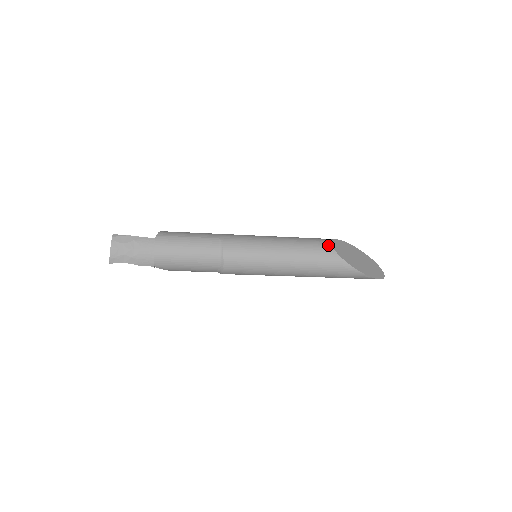
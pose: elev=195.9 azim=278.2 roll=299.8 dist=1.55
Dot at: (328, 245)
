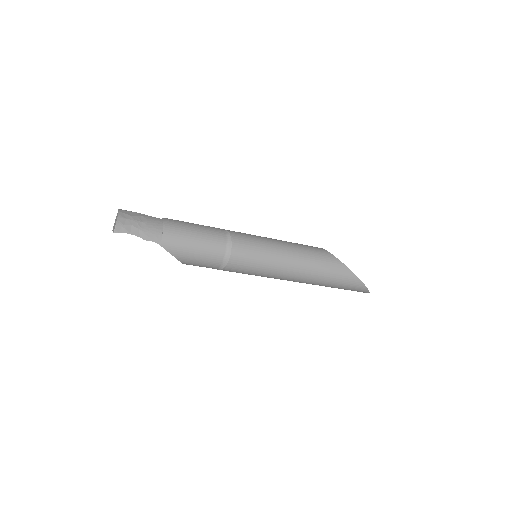
Dot at: (321, 248)
